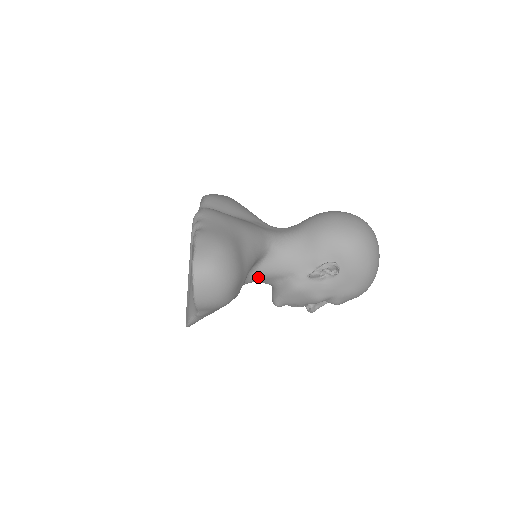
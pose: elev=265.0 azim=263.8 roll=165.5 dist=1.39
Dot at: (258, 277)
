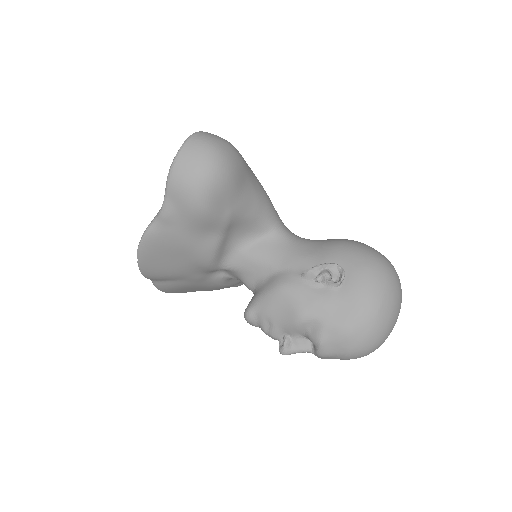
Dot at: (246, 259)
